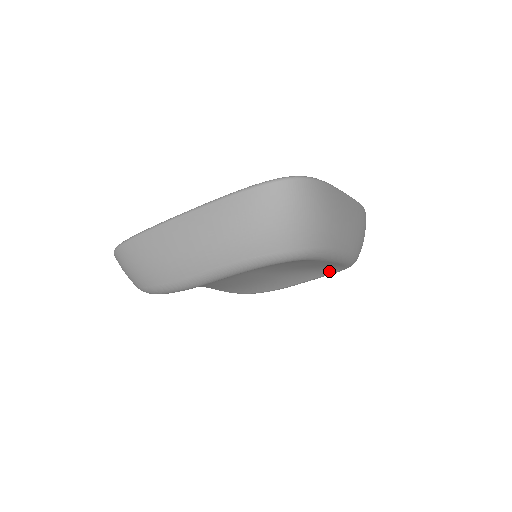
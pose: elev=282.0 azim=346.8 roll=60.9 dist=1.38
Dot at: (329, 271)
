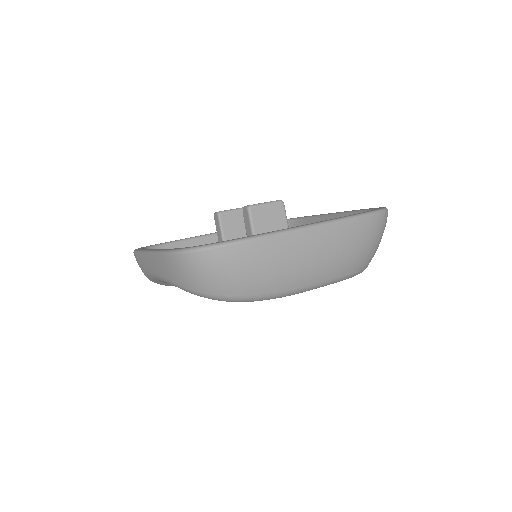
Dot at: occluded
